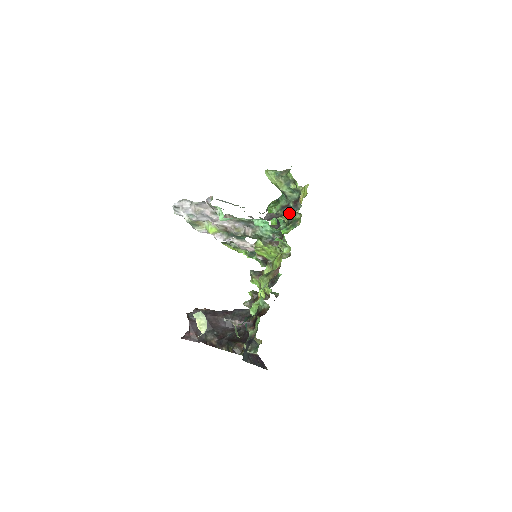
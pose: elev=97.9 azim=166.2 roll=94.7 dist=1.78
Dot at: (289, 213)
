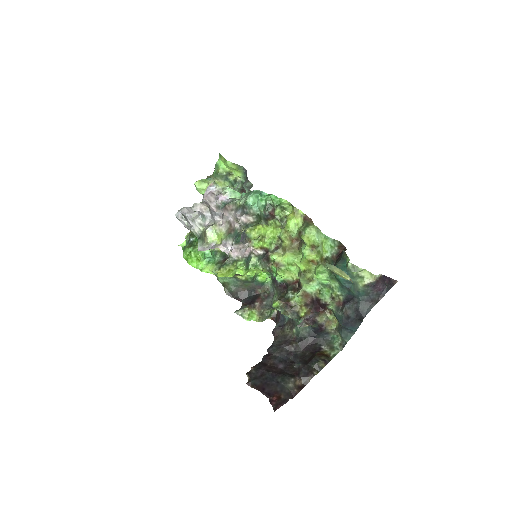
Dot at: occluded
